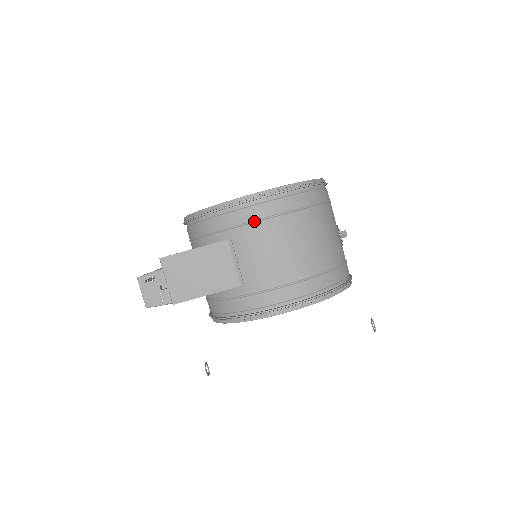
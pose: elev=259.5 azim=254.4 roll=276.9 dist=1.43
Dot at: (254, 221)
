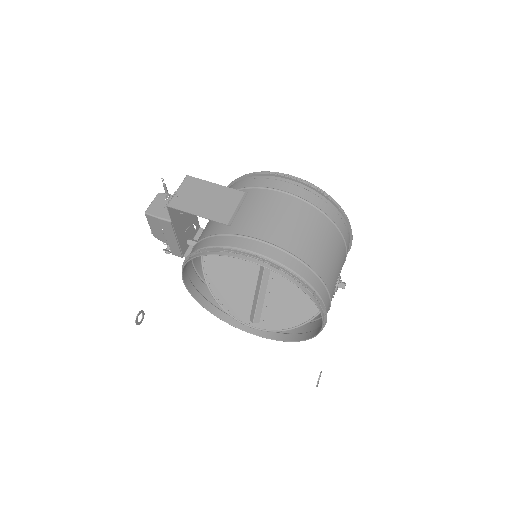
Dot at: (274, 189)
